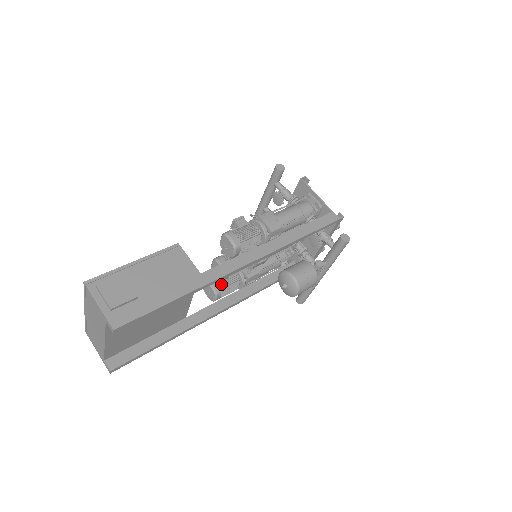
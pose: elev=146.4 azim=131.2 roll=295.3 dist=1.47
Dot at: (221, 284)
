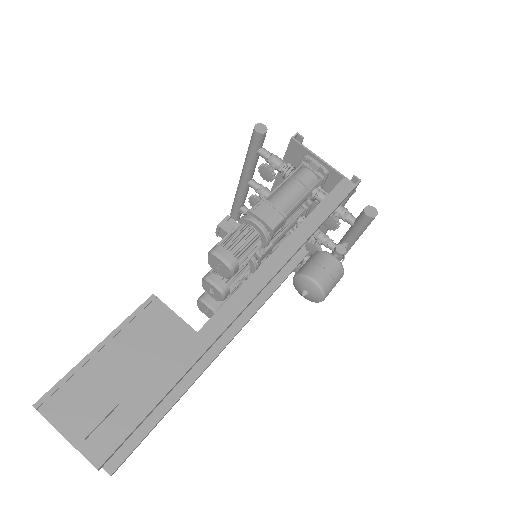
Dot at: occluded
